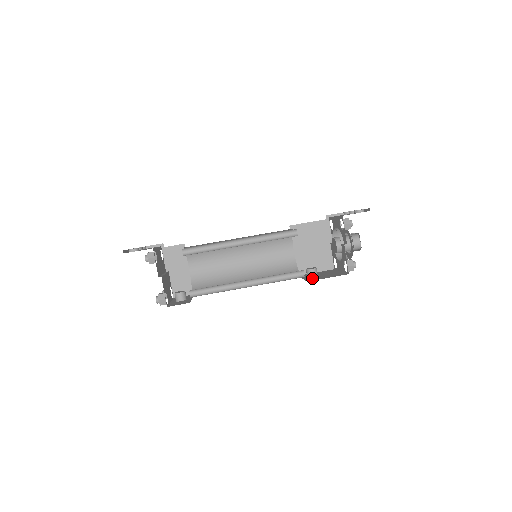
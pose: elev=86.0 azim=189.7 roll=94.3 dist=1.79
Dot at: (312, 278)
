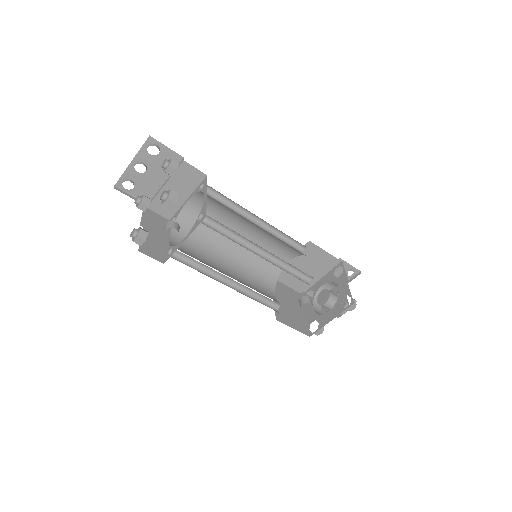
Dot at: occluded
